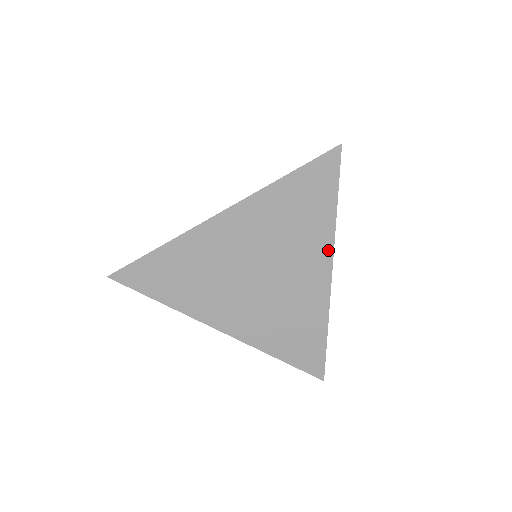
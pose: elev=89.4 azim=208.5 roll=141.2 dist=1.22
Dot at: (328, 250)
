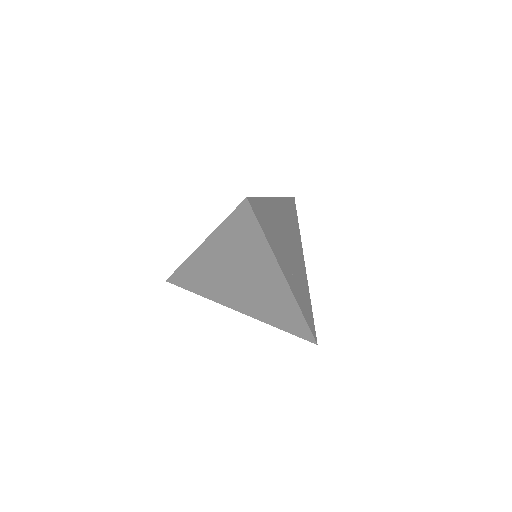
Dot at: (275, 264)
